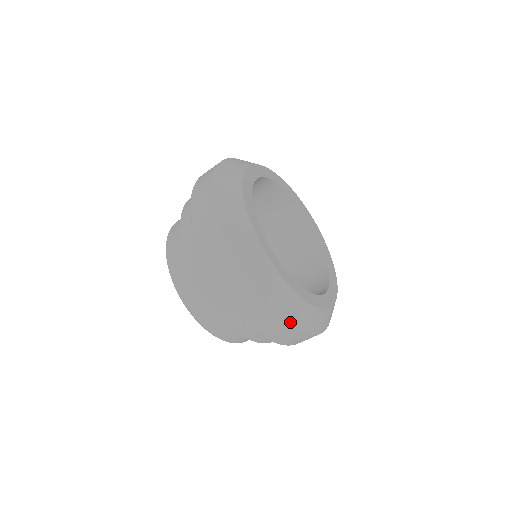
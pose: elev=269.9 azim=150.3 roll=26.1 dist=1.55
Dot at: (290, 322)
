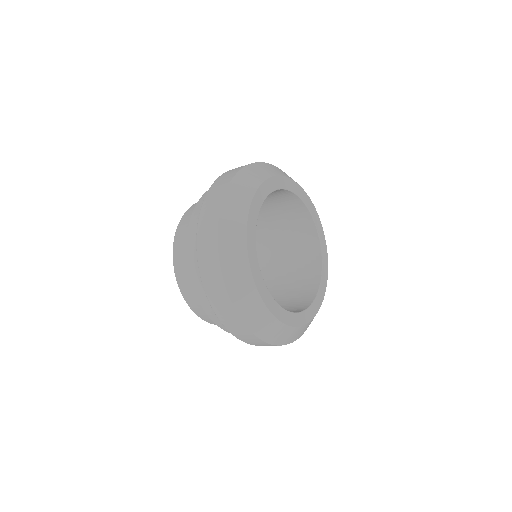
Dot at: (227, 276)
